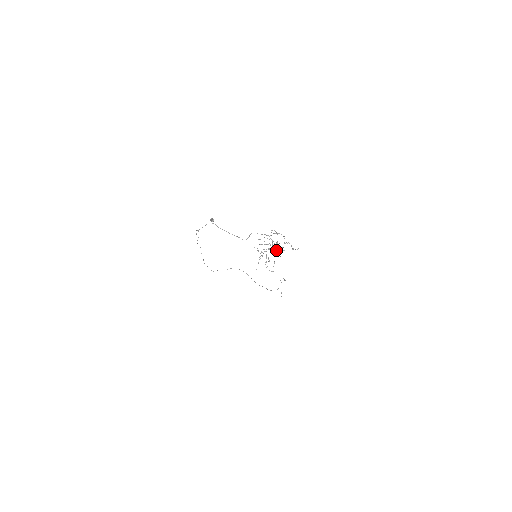
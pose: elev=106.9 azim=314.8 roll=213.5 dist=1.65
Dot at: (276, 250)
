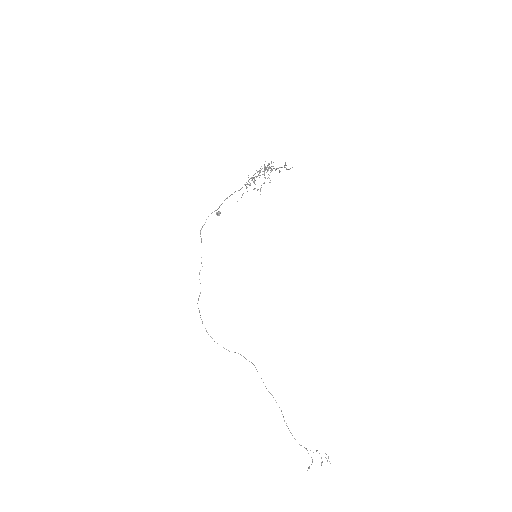
Dot at: (265, 170)
